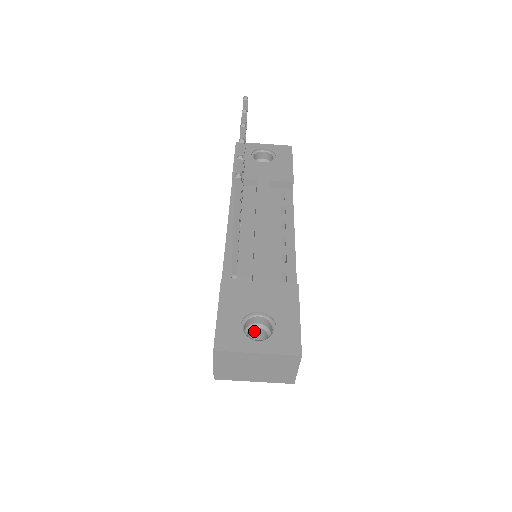
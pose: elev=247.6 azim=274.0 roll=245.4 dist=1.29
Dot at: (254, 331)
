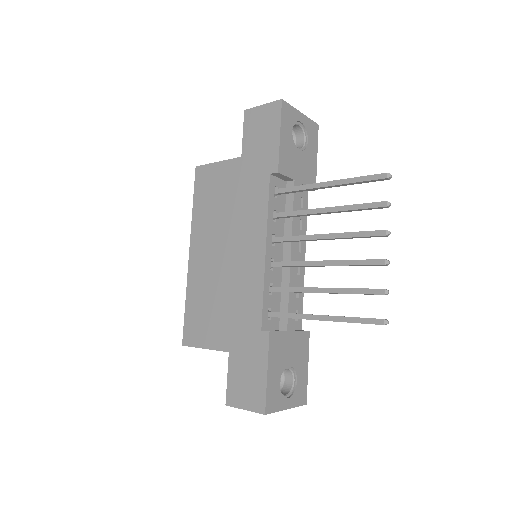
Dot at: occluded
